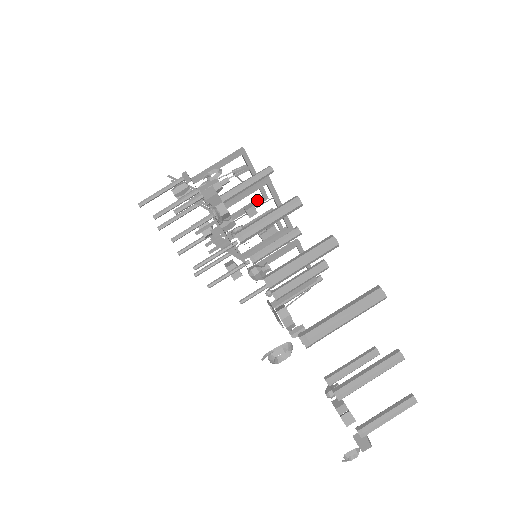
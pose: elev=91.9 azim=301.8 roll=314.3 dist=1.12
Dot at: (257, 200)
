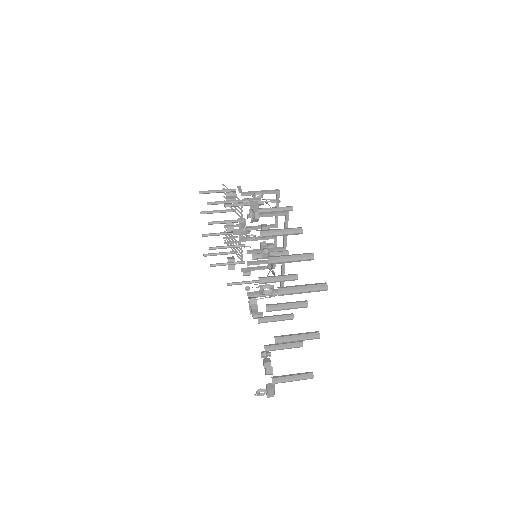
Dot at: (270, 225)
